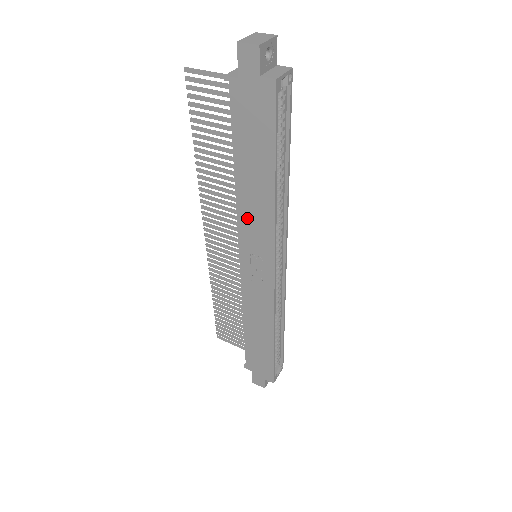
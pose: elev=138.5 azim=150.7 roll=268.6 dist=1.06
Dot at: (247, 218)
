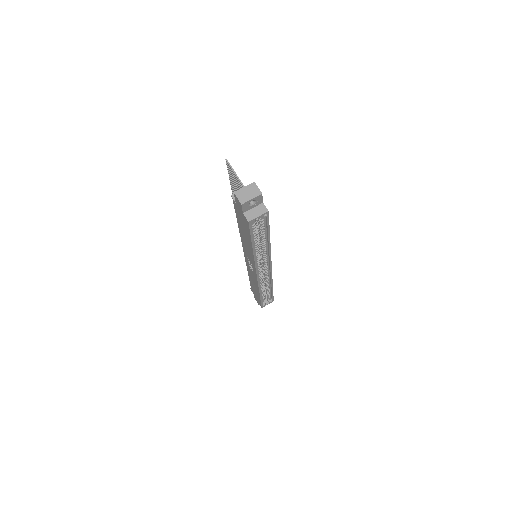
Dot at: (245, 246)
